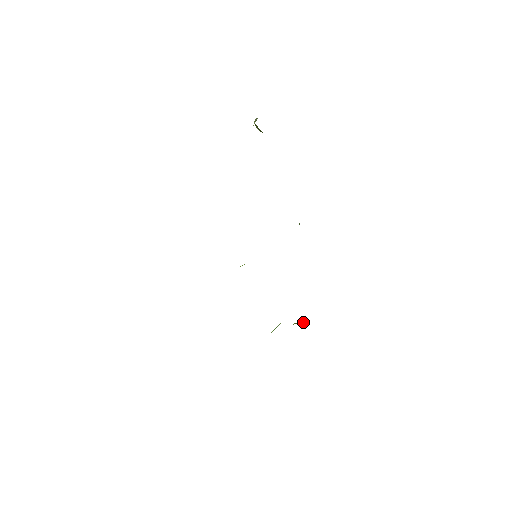
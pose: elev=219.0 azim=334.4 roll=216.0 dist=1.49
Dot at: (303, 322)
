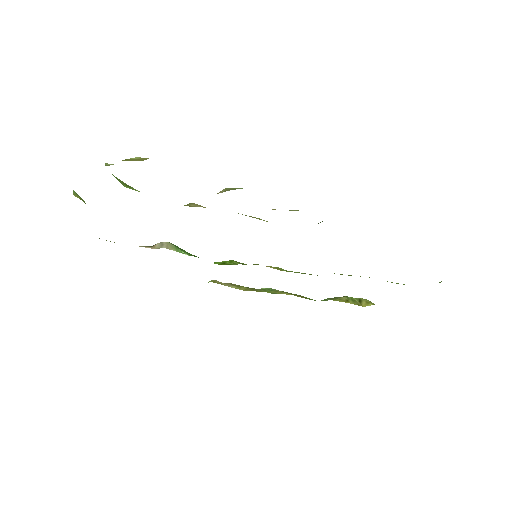
Dot at: (366, 305)
